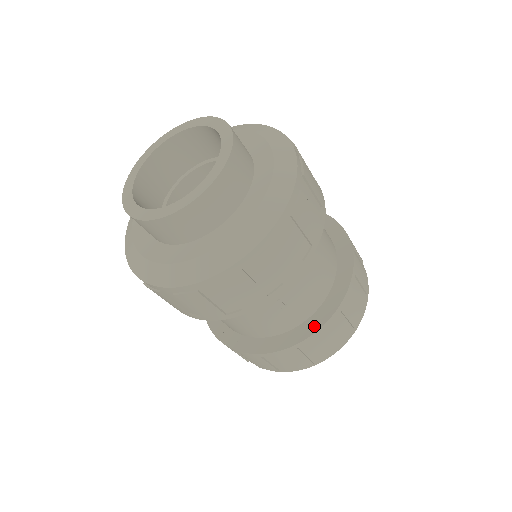
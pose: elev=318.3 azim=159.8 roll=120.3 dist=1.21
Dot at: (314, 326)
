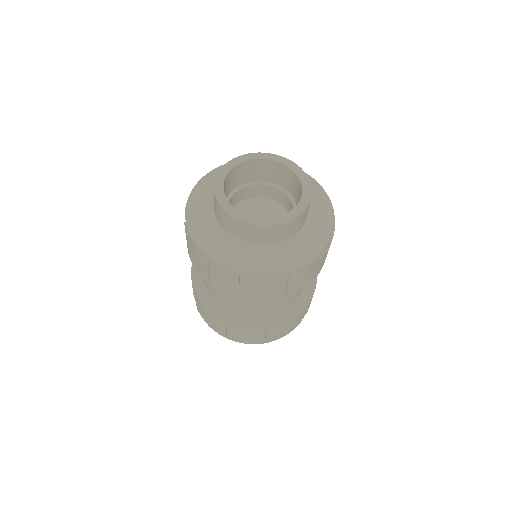
Dot at: (297, 310)
